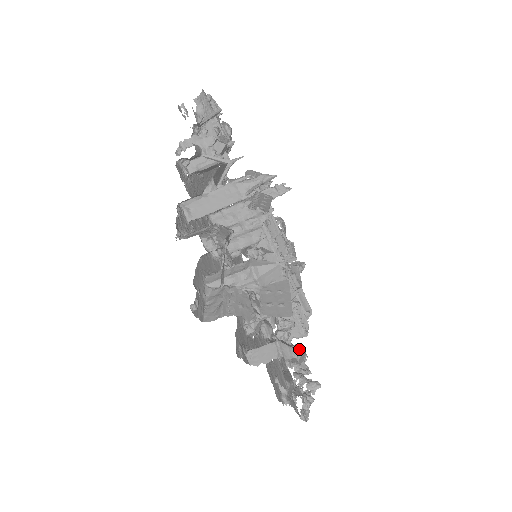
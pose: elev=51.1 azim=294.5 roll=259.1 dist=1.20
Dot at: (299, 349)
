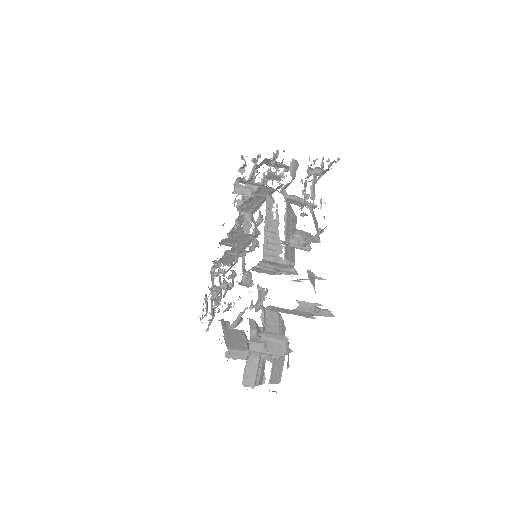
Dot at: occluded
